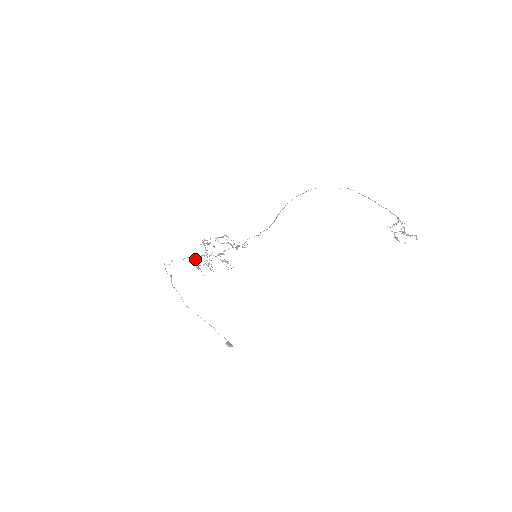
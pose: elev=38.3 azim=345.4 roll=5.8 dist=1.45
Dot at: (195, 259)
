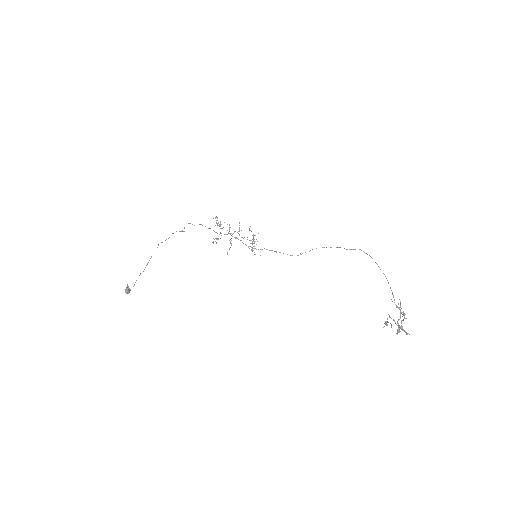
Dot at: occluded
